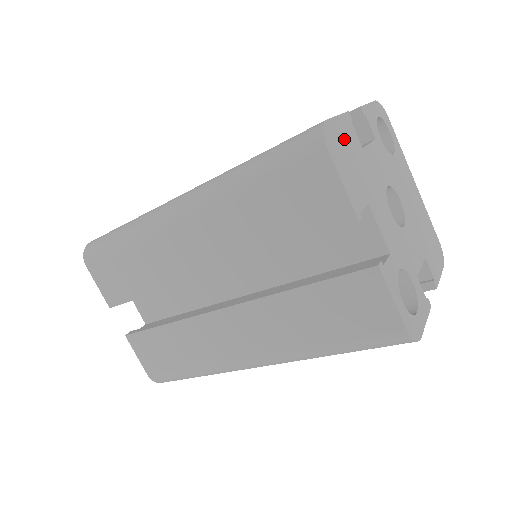
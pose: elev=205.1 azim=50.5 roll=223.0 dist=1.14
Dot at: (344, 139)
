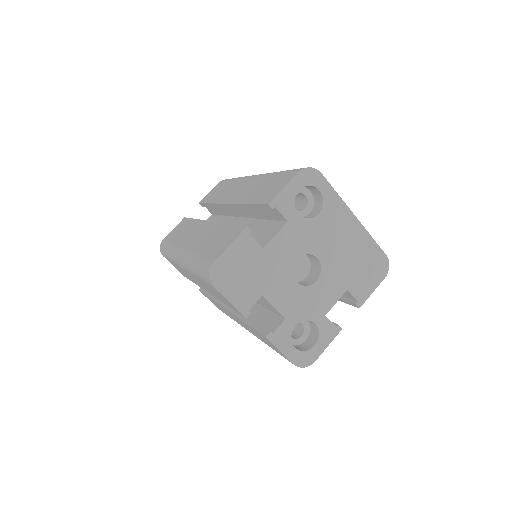
Dot at: (237, 260)
